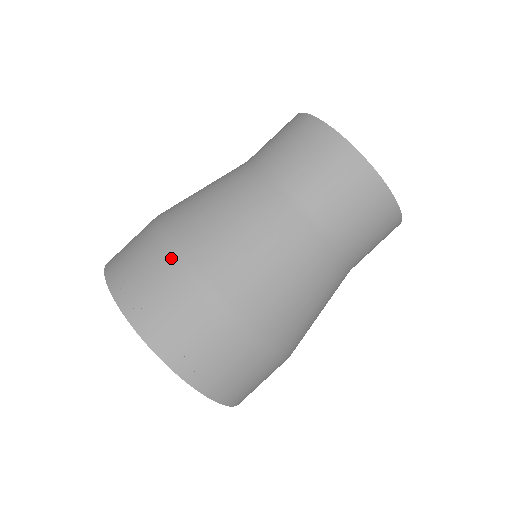
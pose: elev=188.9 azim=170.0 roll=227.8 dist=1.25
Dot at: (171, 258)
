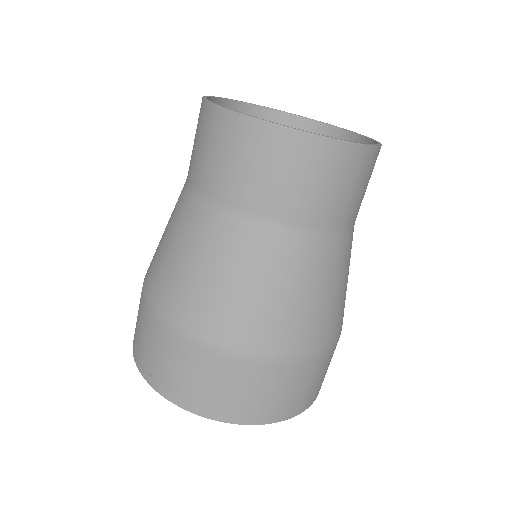
Dot at: occluded
